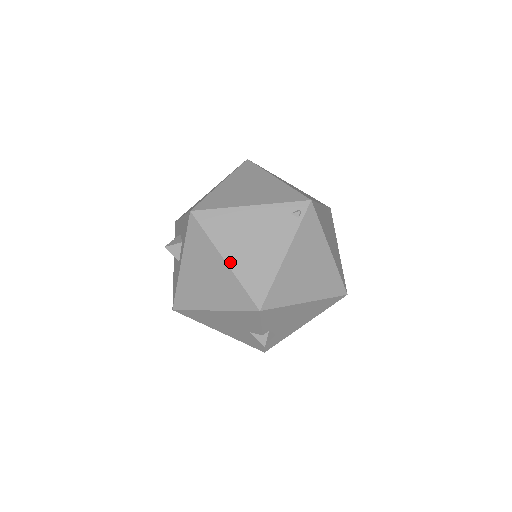
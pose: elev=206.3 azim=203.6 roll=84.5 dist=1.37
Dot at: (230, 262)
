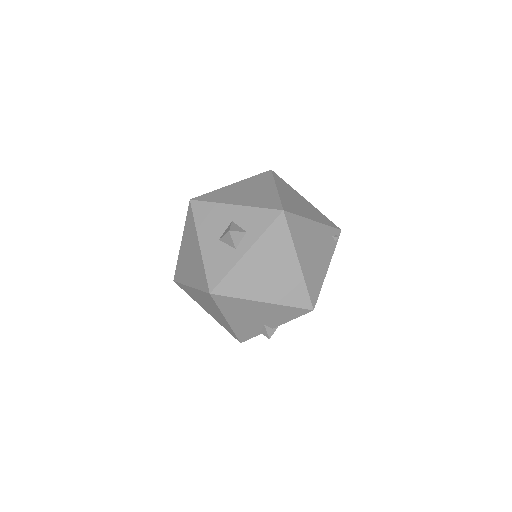
Dot at: (302, 265)
